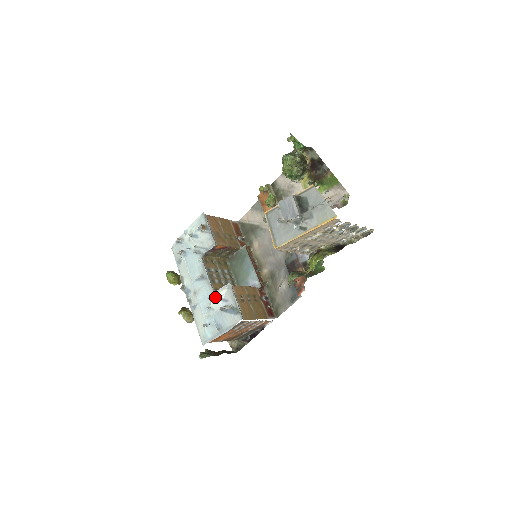
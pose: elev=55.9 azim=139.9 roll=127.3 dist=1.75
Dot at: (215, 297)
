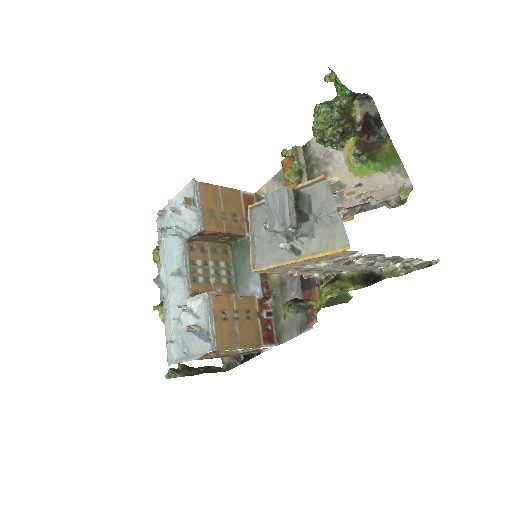
Dot at: (188, 306)
